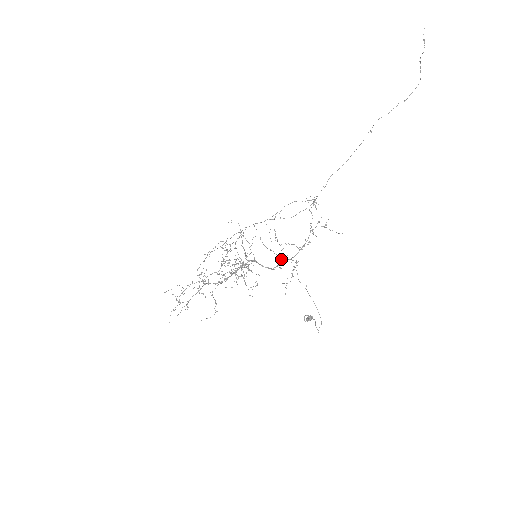
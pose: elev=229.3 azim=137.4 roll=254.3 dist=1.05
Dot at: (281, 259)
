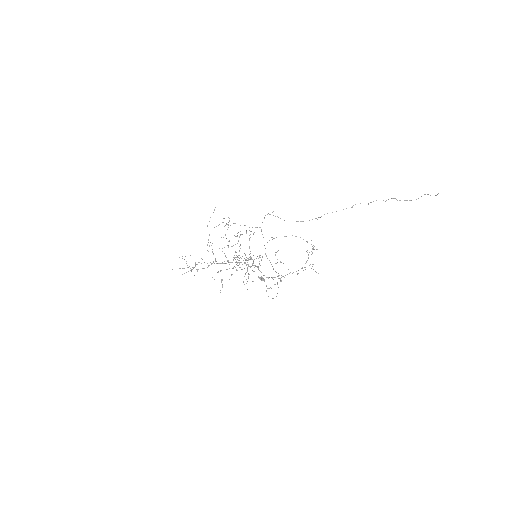
Dot at: occluded
